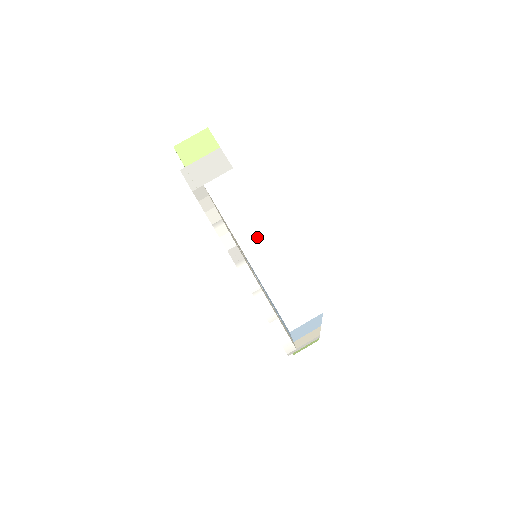
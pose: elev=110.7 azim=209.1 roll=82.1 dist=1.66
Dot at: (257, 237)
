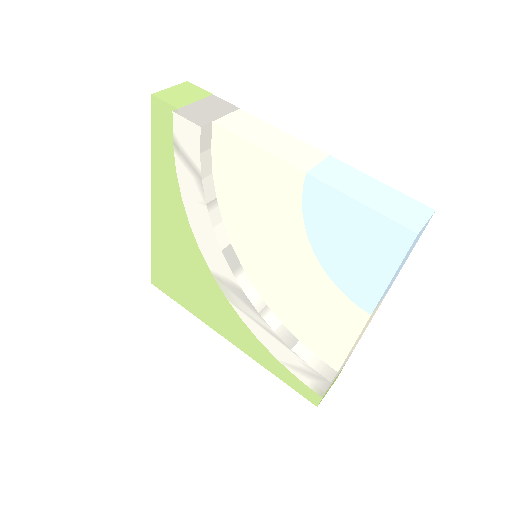
Dot at: (310, 157)
